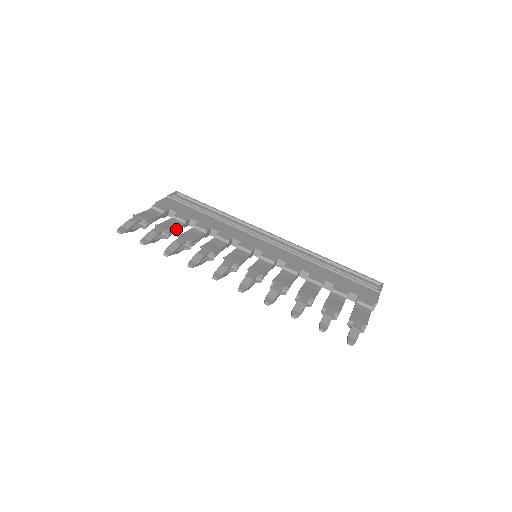
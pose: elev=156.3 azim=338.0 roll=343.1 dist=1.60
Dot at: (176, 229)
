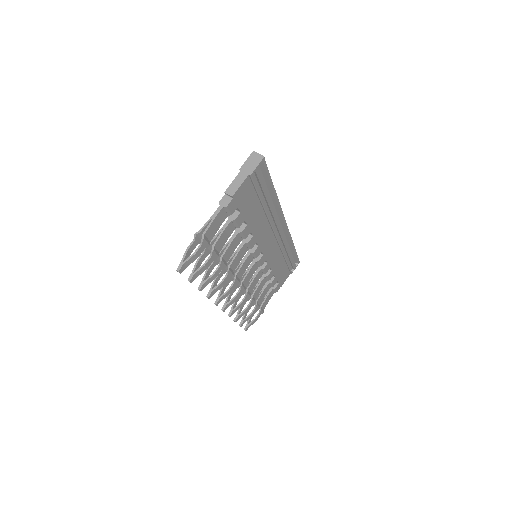
Dot at: (225, 241)
